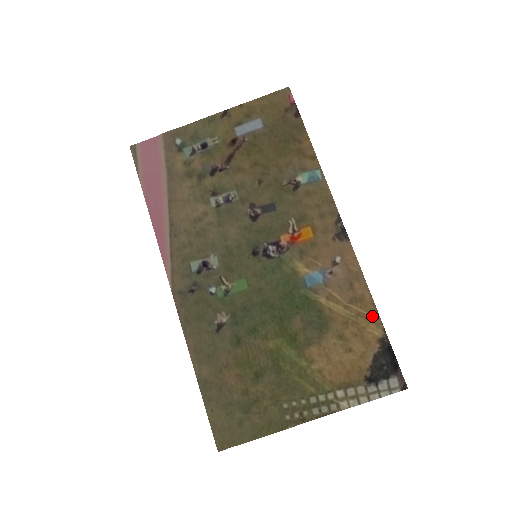
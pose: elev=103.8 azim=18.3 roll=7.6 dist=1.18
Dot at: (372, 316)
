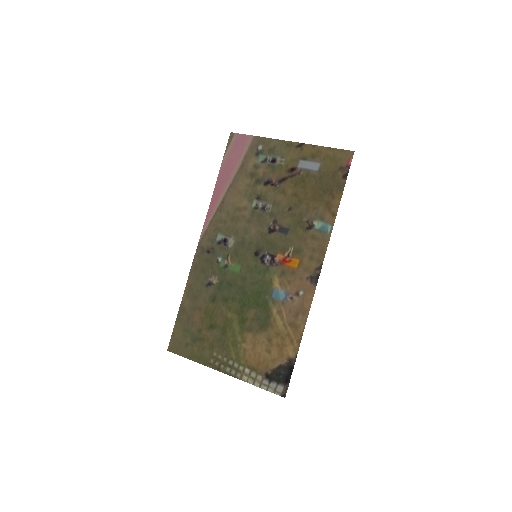
Dot at: (295, 342)
